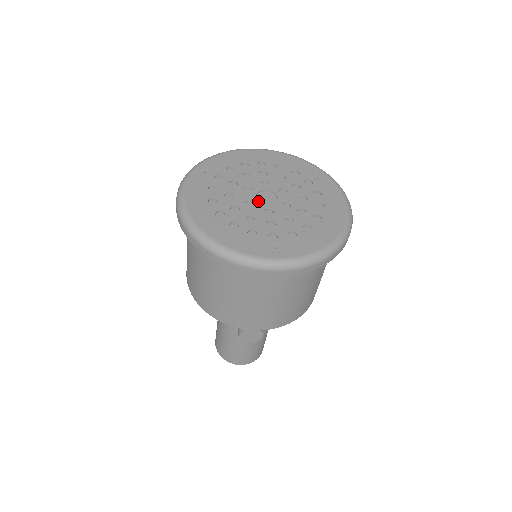
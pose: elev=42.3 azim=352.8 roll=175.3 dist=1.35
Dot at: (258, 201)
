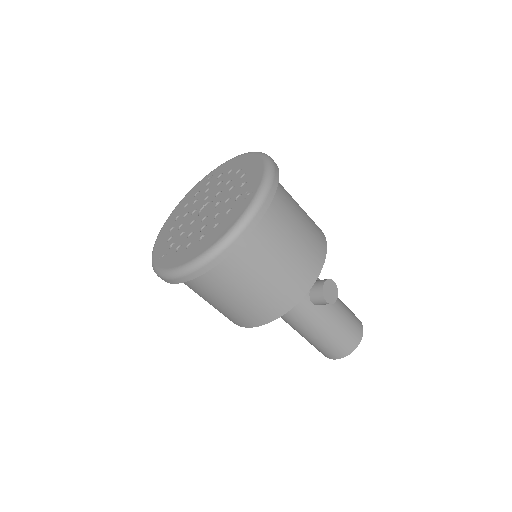
Dot at: (205, 214)
